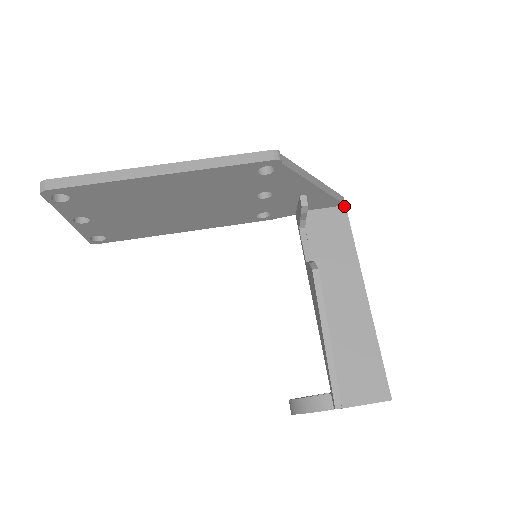
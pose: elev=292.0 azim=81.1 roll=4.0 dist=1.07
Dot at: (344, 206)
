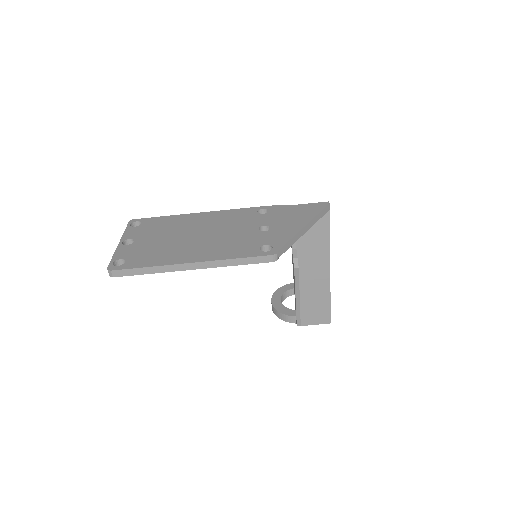
Dot at: (328, 211)
